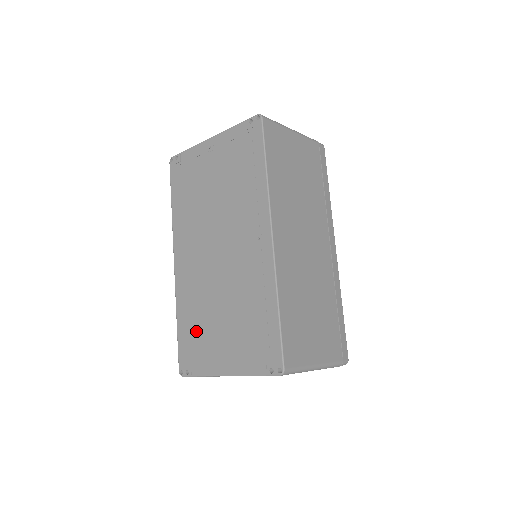
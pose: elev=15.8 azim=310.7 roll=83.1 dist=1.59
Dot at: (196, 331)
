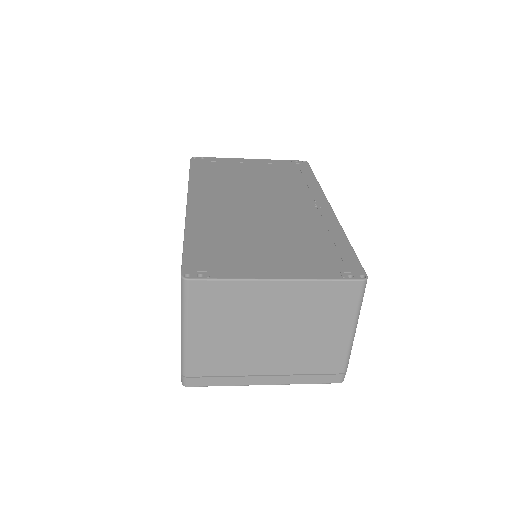
Dot at: (222, 246)
